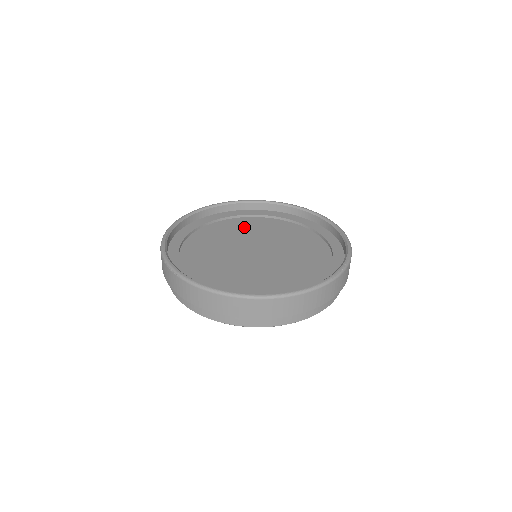
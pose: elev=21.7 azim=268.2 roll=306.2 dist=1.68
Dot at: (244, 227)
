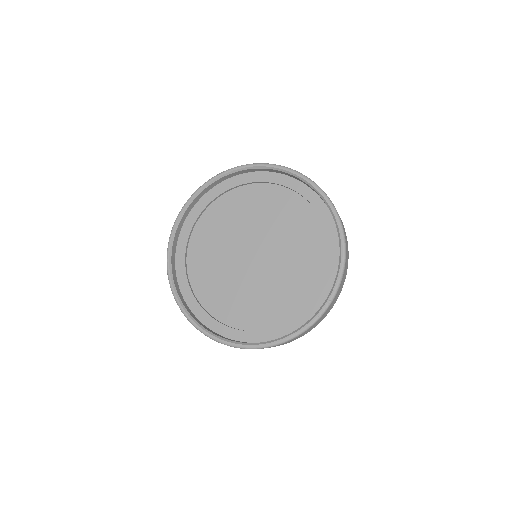
Dot at: (246, 207)
